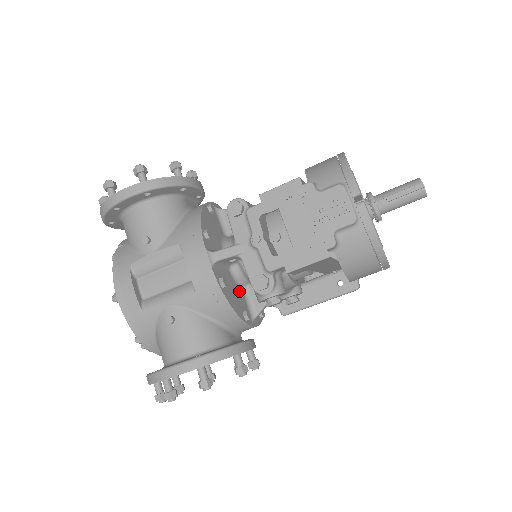
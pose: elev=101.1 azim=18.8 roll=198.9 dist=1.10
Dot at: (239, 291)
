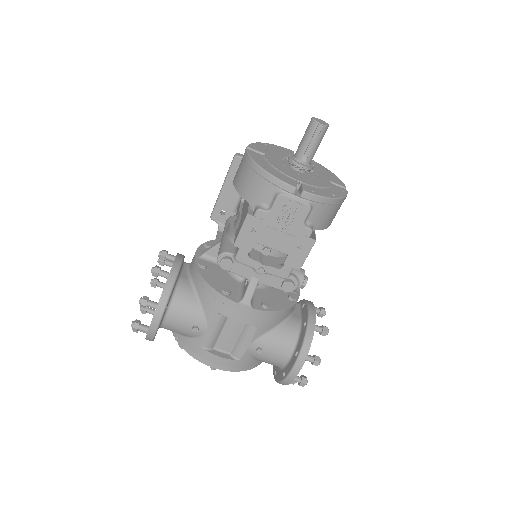
Dot at: (272, 289)
